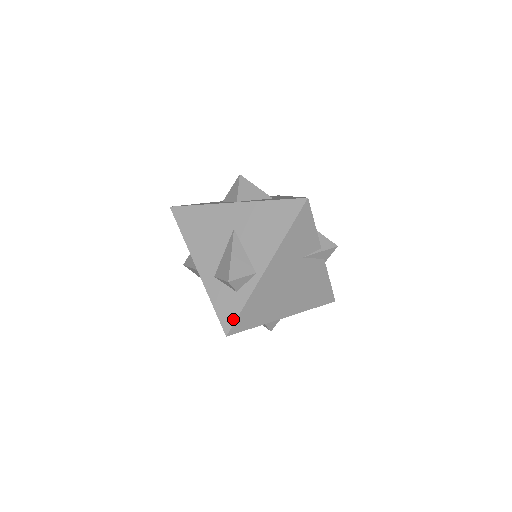
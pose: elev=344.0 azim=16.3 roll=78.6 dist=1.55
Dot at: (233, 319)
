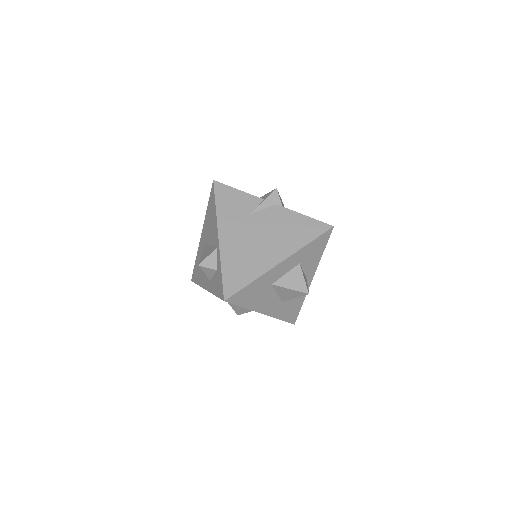
Dot at: (222, 286)
